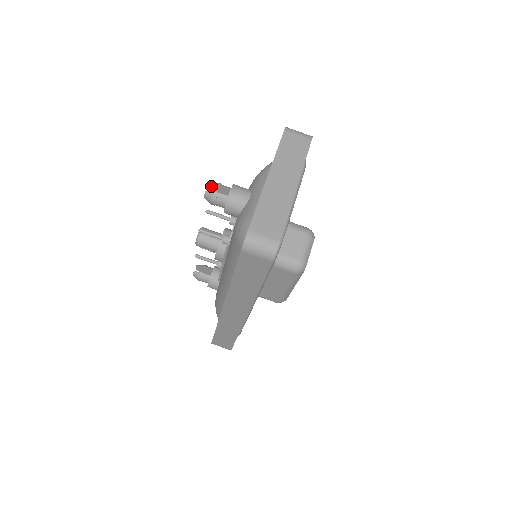
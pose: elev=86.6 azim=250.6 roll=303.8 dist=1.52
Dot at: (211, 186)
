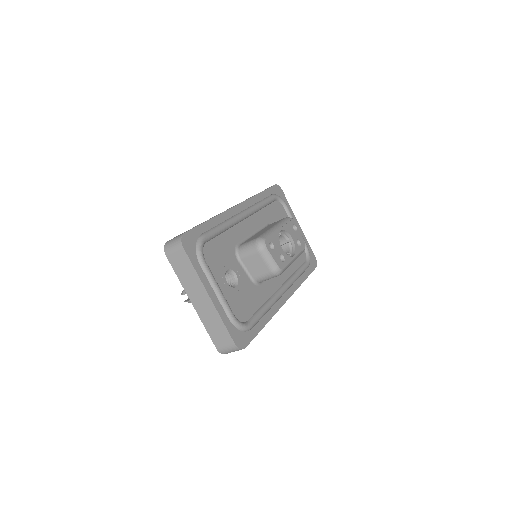
Dot at: occluded
